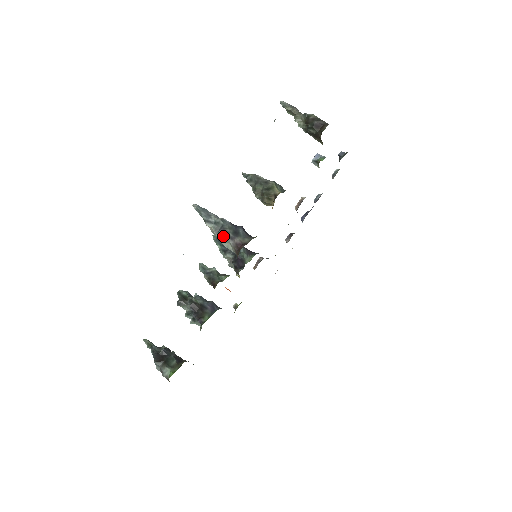
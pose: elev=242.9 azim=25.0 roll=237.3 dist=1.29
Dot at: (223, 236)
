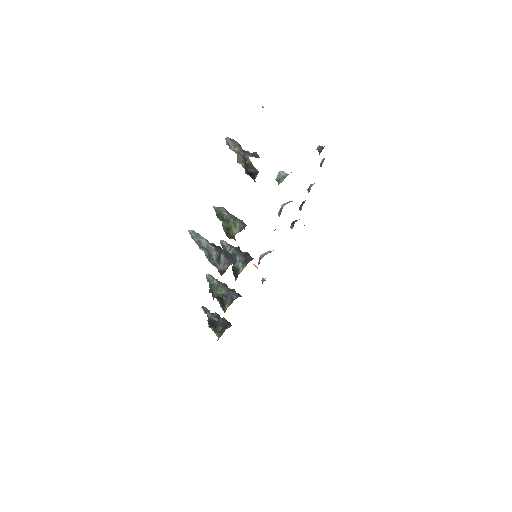
Dot at: (210, 262)
